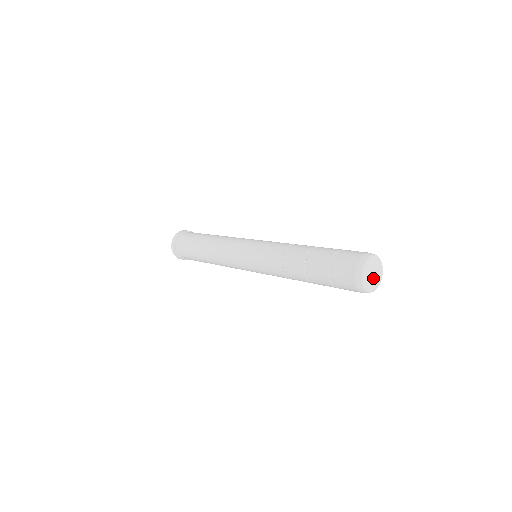
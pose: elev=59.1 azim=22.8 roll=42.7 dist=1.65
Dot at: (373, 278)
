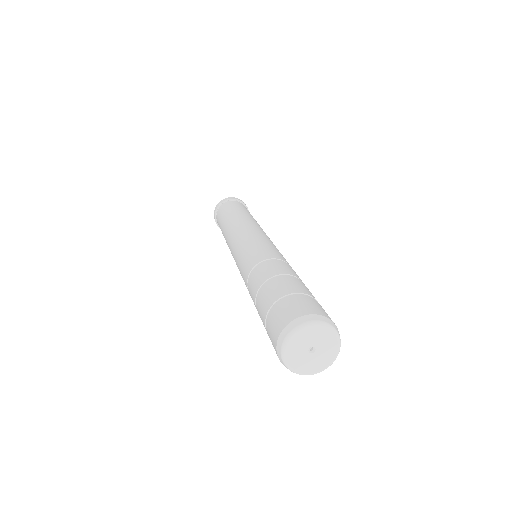
Dot at: (306, 353)
